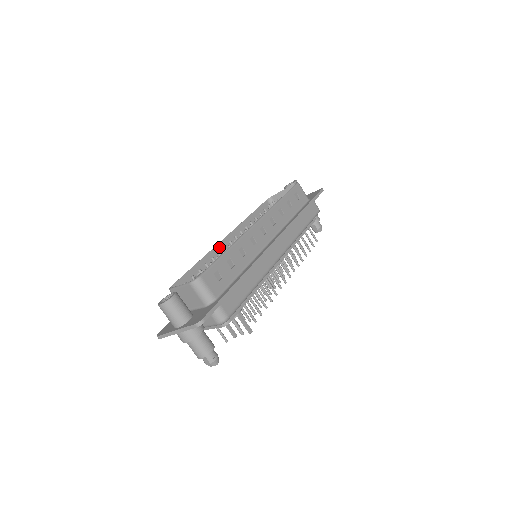
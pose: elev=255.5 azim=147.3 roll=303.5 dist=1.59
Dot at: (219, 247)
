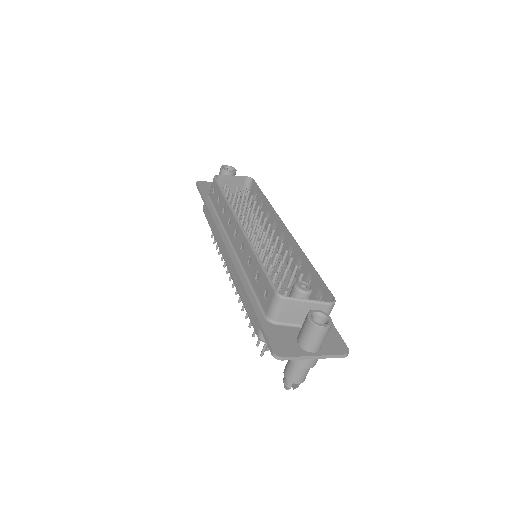
Dot at: (245, 237)
